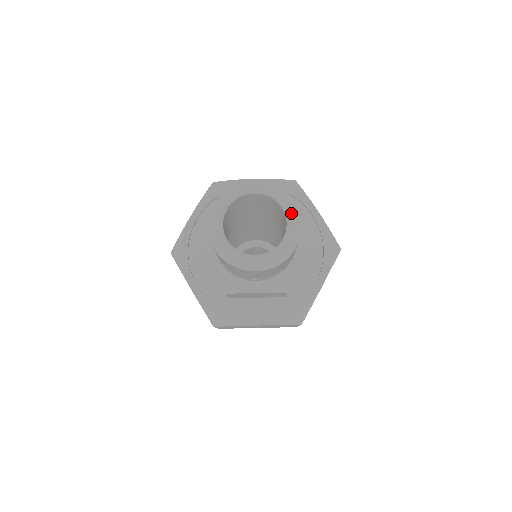
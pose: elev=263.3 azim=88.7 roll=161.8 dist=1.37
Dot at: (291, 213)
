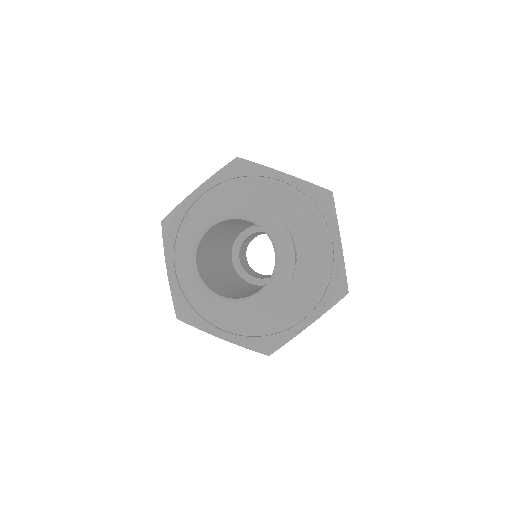
Dot at: (282, 264)
